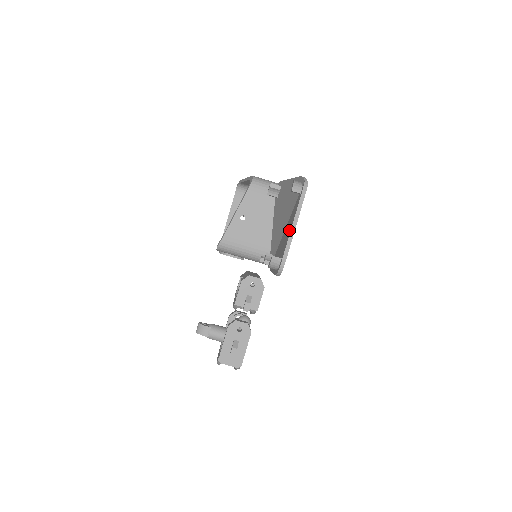
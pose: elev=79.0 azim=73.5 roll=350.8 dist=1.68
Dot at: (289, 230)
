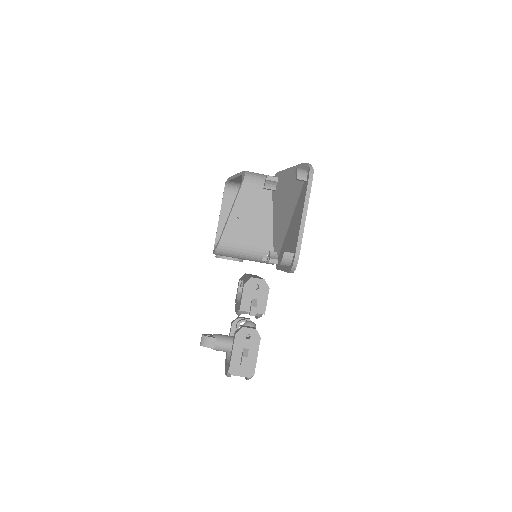
Dot at: (298, 222)
